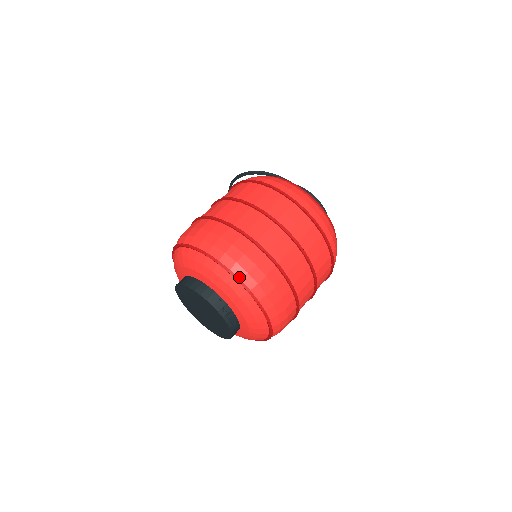
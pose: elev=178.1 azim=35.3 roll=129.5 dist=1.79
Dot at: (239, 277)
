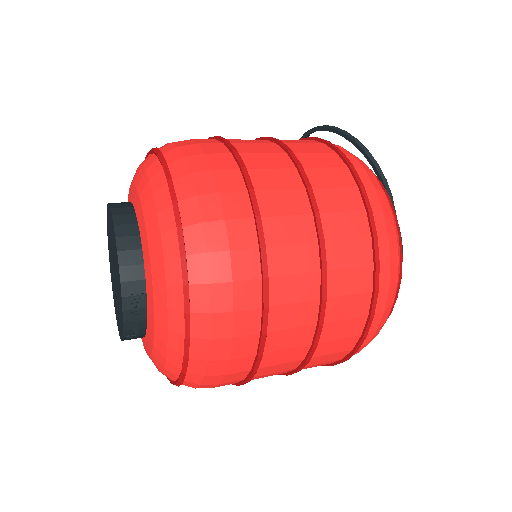
Dot at: (192, 307)
